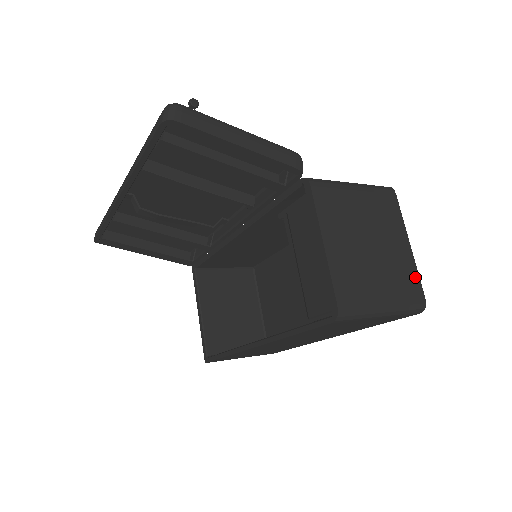
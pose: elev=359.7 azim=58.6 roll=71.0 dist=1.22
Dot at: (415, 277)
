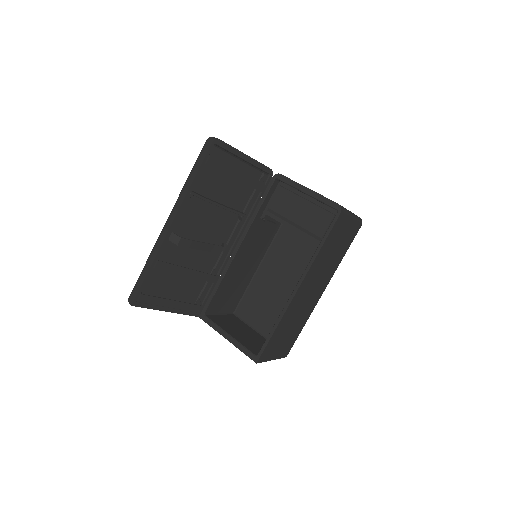
Dot at: occluded
